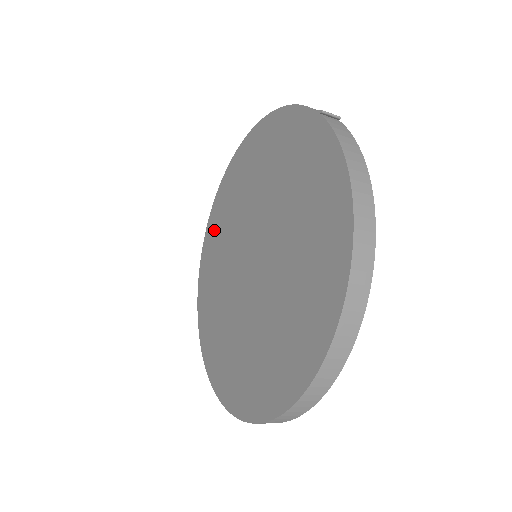
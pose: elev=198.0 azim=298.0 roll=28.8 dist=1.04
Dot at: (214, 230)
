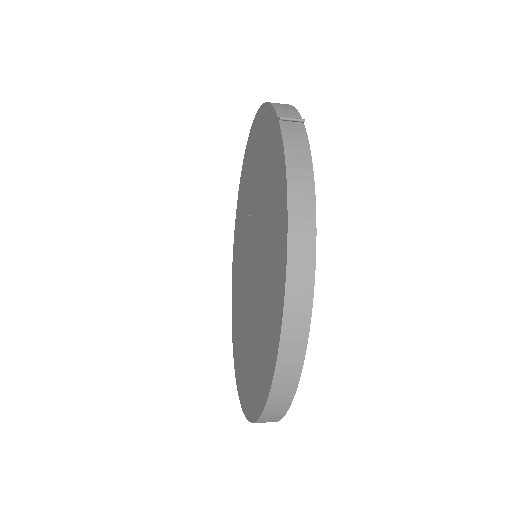
Dot at: (238, 219)
